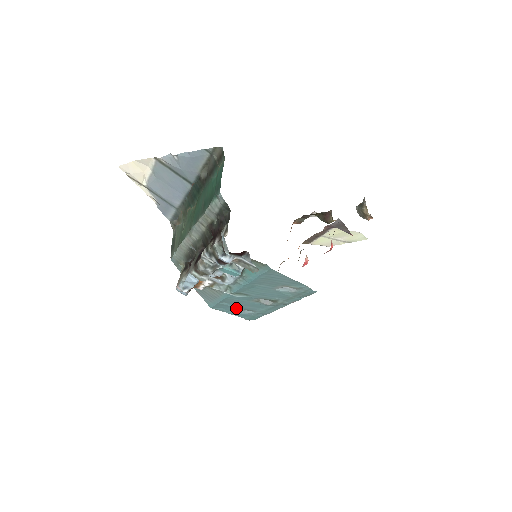
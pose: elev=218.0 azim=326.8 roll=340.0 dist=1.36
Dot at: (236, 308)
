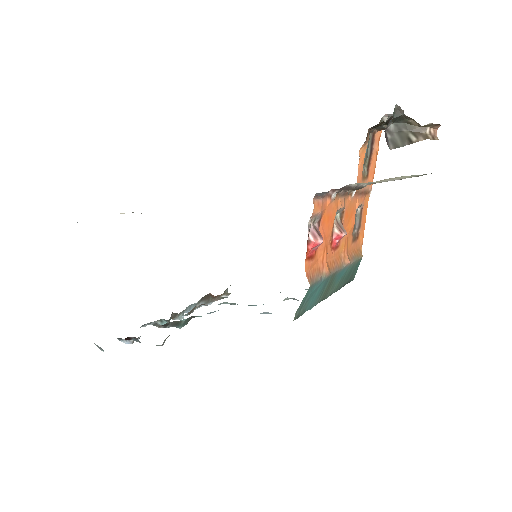
Dot at: occluded
